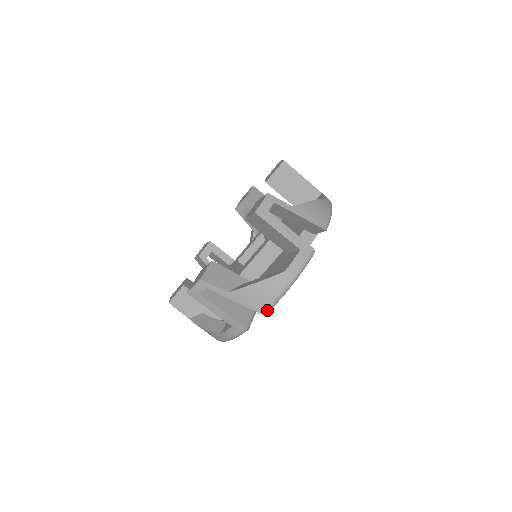
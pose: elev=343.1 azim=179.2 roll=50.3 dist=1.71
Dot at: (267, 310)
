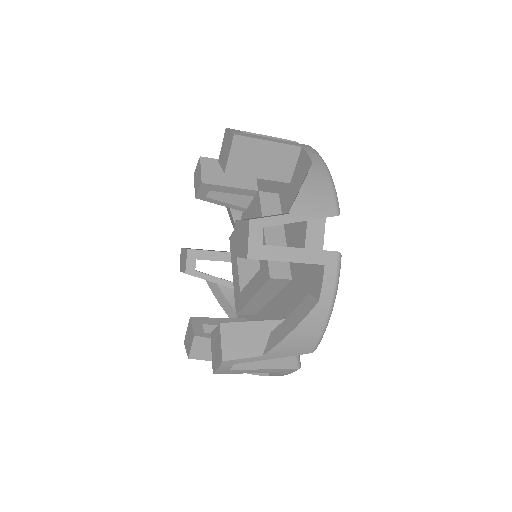
Dot at: (338, 208)
